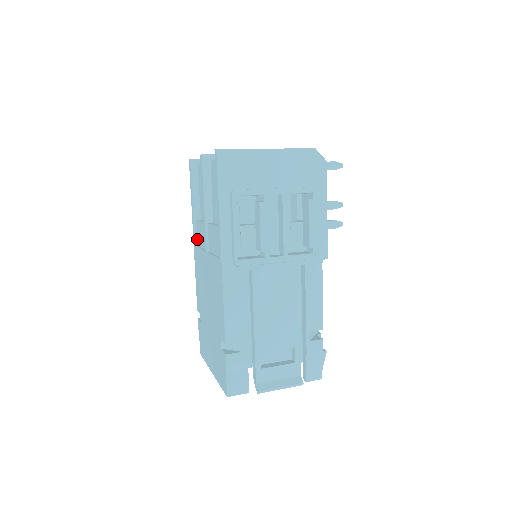
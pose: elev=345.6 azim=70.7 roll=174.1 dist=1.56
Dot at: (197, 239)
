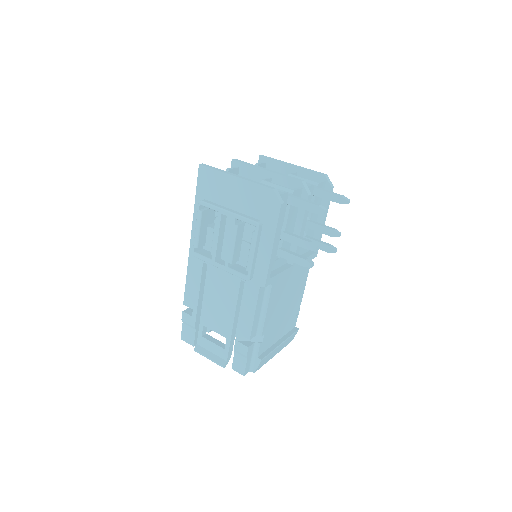
Dot at: occluded
